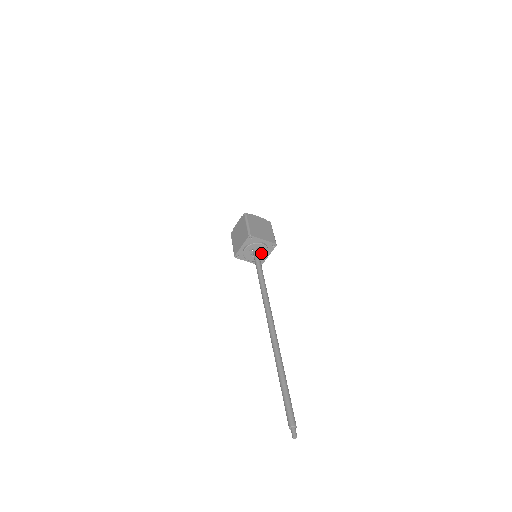
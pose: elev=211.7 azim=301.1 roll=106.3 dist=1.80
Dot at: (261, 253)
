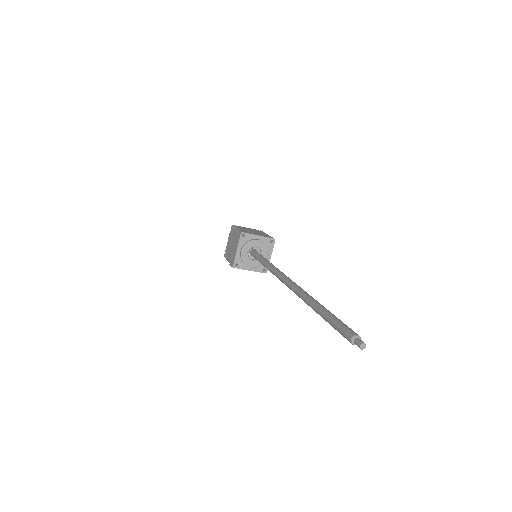
Dot at: (261, 254)
